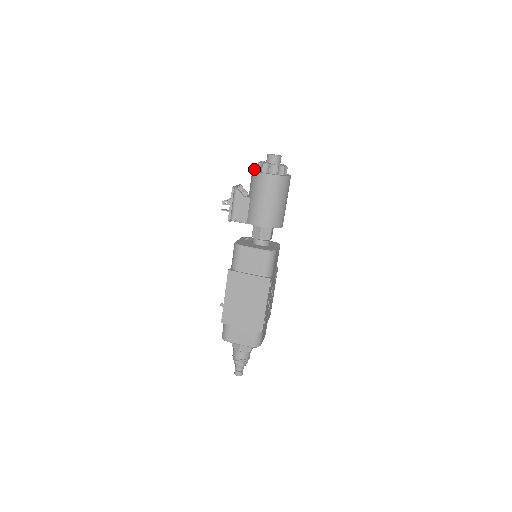
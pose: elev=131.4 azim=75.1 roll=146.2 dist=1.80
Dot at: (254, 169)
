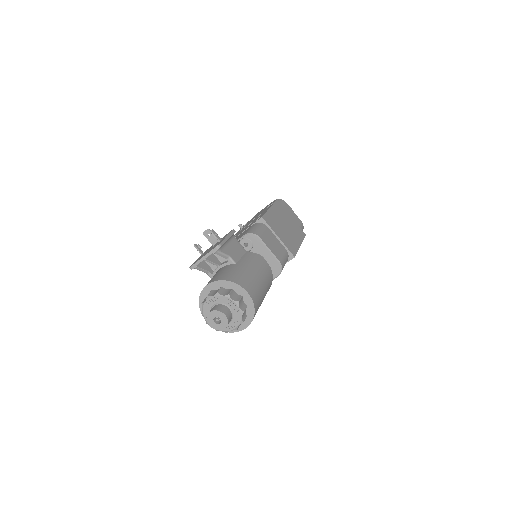
Dot at: (212, 282)
